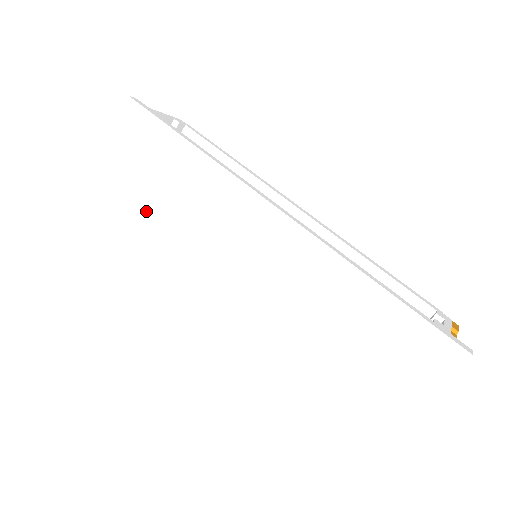
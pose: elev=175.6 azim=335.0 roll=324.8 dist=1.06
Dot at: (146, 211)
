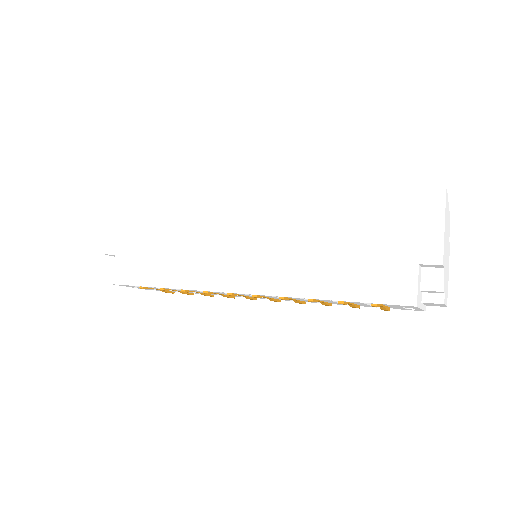
Dot at: (154, 270)
